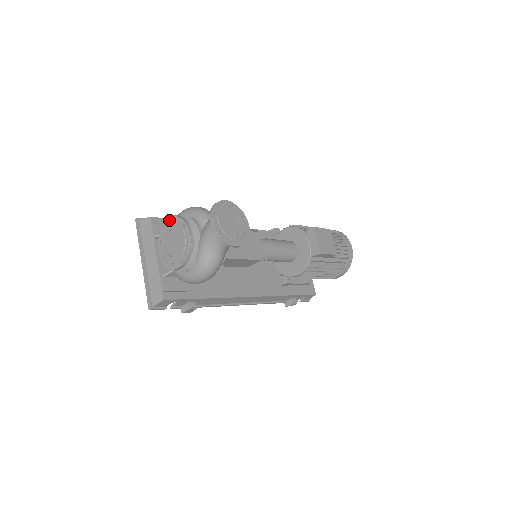
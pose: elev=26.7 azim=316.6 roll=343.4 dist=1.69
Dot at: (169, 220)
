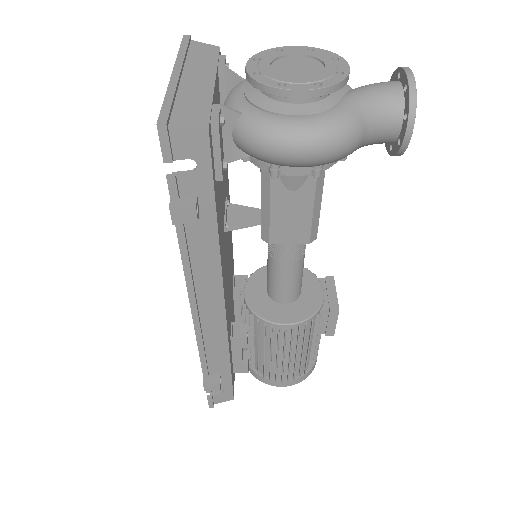
Dot at: (295, 47)
